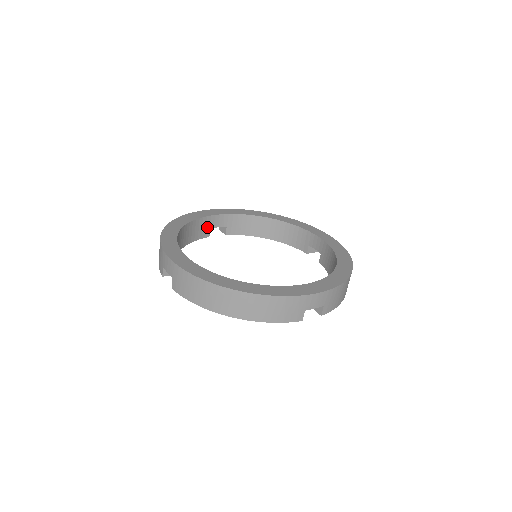
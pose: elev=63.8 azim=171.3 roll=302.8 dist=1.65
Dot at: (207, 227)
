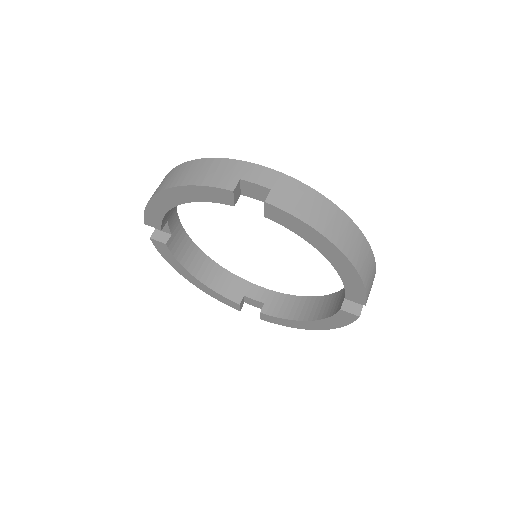
Dot at: (168, 215)
